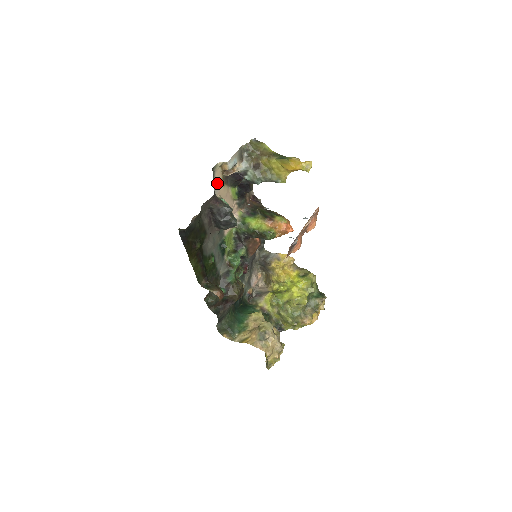
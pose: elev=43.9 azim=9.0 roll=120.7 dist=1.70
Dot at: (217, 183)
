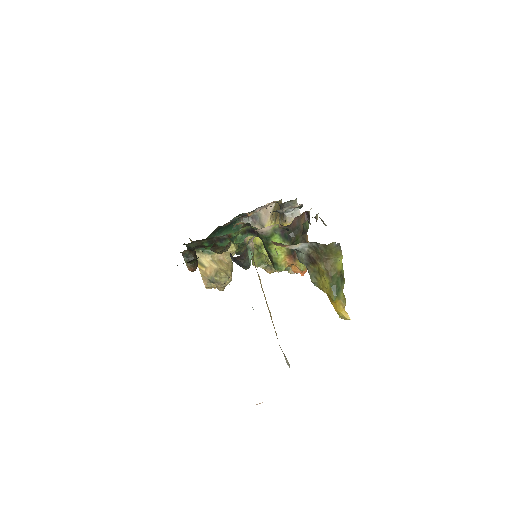
Dot at: occluded
